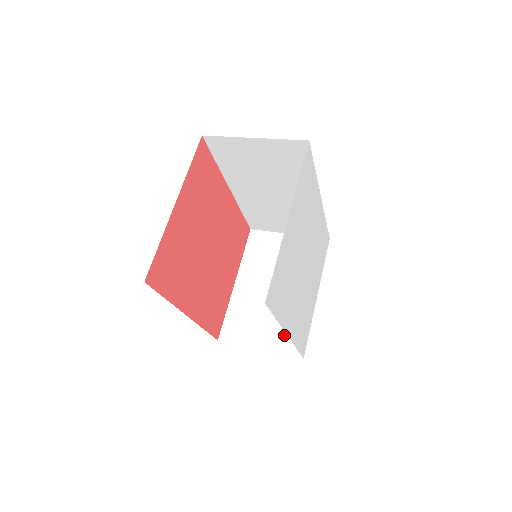
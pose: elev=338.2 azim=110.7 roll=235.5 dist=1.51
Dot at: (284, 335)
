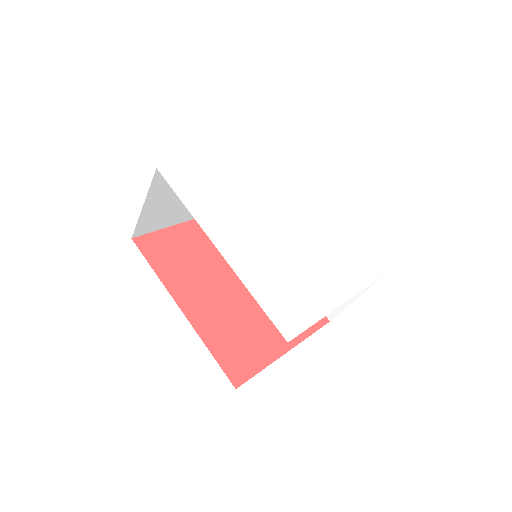
Dot at: occluded
